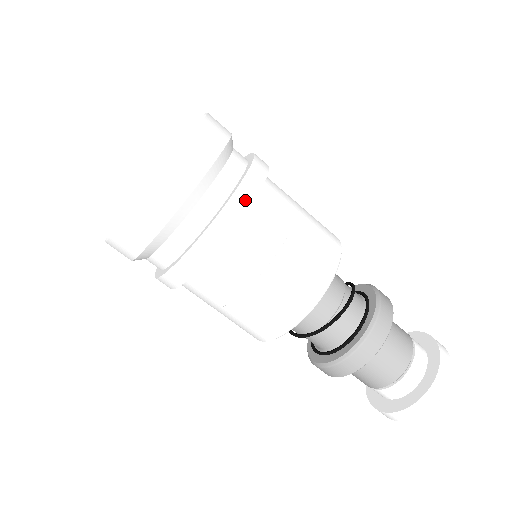
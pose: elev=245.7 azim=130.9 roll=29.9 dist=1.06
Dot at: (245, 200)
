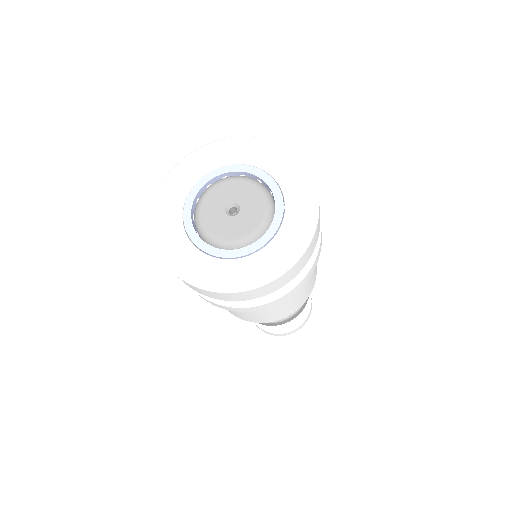
Dot at: (300, 287)
